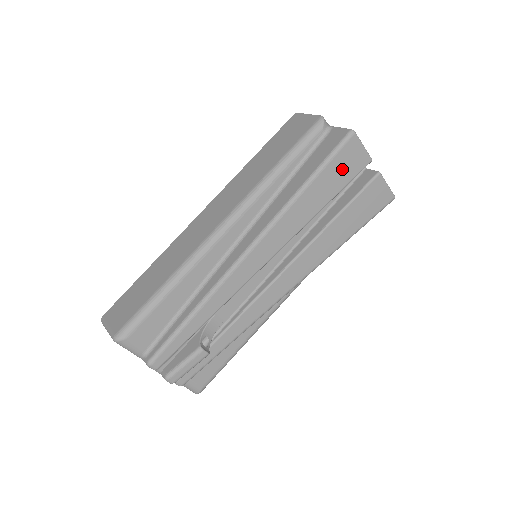
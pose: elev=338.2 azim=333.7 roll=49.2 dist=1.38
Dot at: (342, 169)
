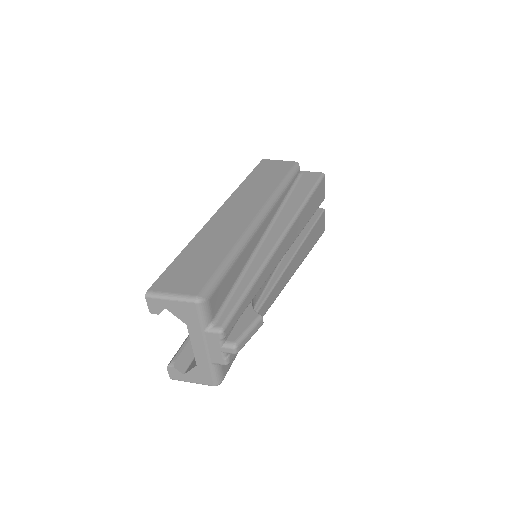
Dot at: (318, 197)
